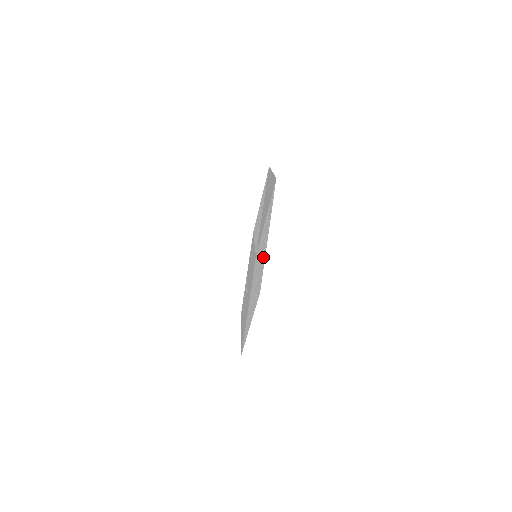
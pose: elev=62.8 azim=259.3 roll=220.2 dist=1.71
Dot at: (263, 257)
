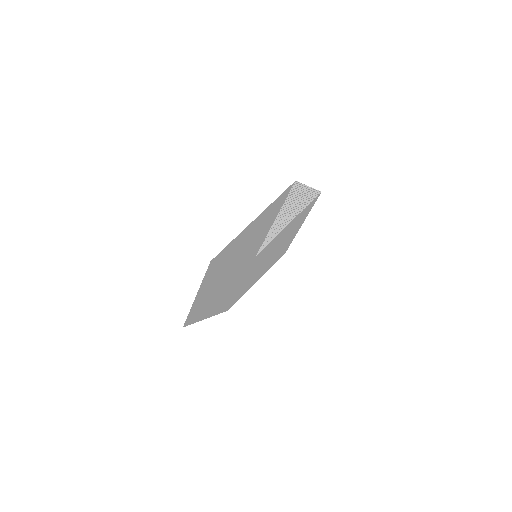
Dot at: (297, 195)
